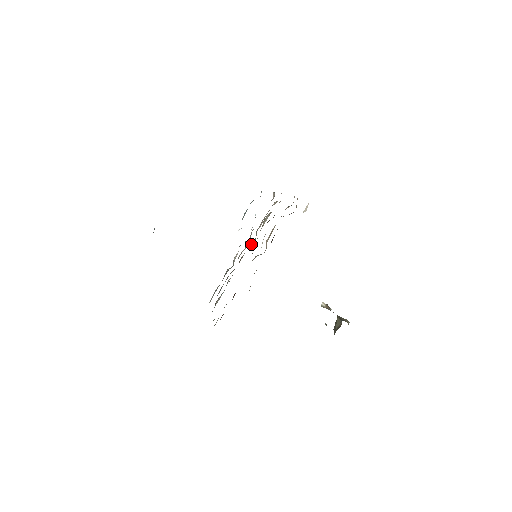
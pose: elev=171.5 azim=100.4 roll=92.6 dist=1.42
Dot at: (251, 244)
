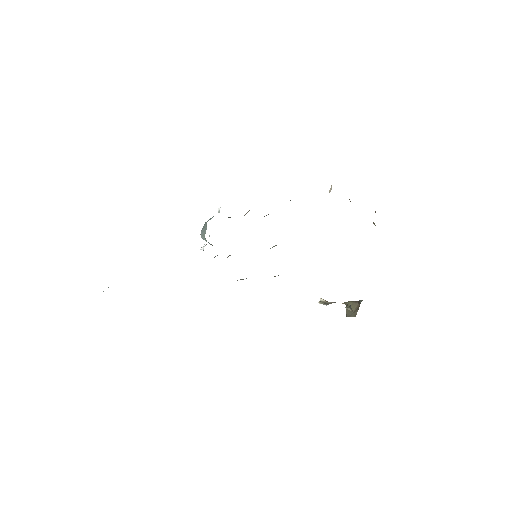
Dot at: occluded
